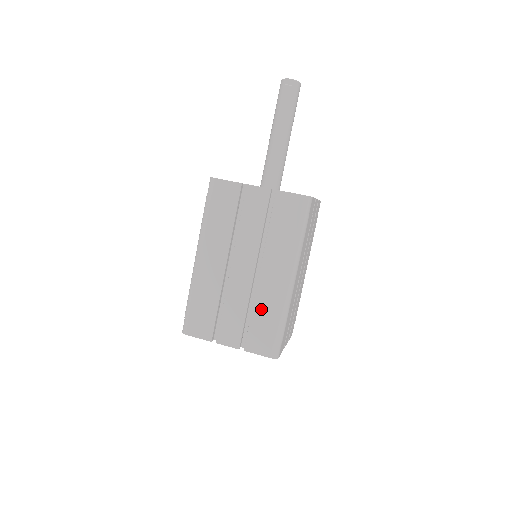
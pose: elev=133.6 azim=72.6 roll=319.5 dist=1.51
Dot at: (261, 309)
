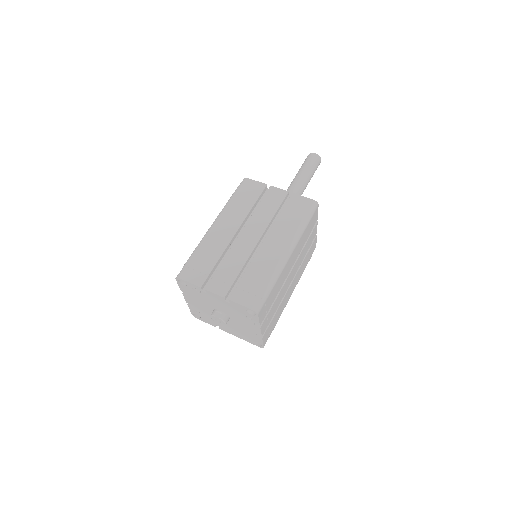
Dot at: (255, 269)
